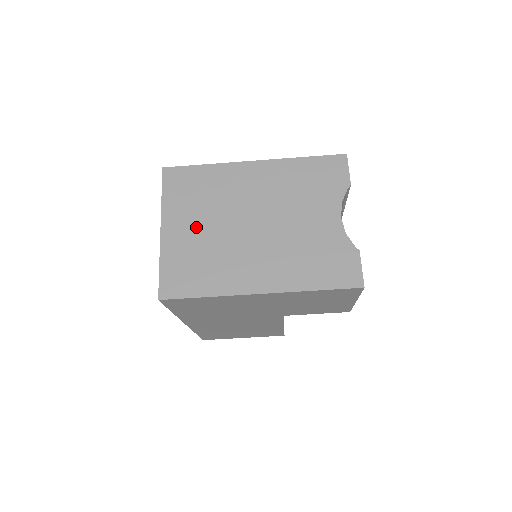
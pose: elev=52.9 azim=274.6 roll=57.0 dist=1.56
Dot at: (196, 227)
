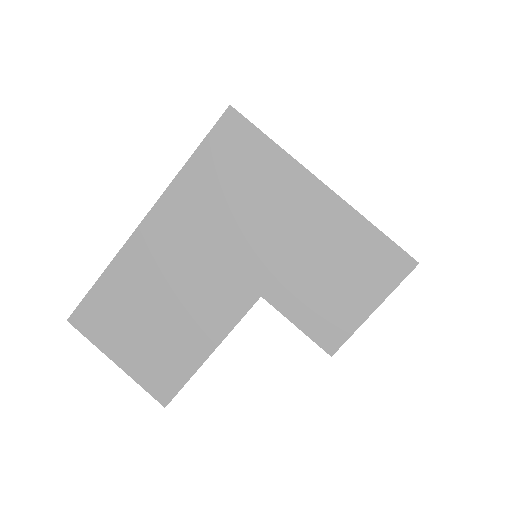
Dot at: occluded
